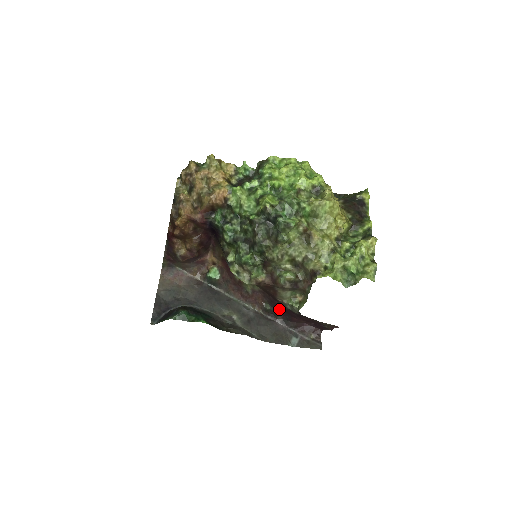
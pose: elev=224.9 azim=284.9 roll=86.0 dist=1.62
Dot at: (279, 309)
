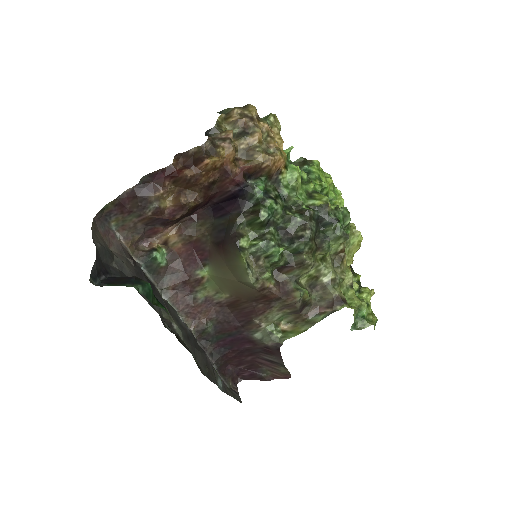
Dot at: (226, 335)
